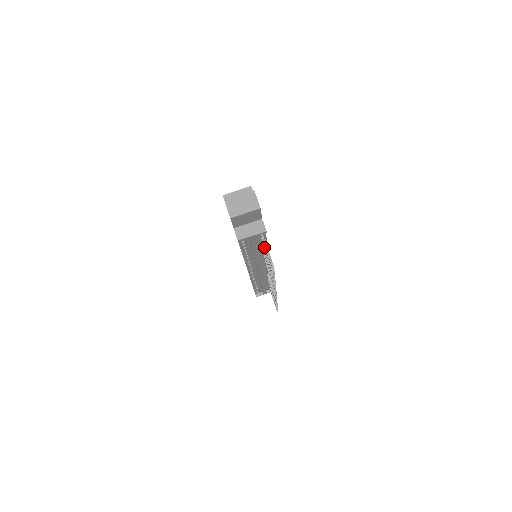
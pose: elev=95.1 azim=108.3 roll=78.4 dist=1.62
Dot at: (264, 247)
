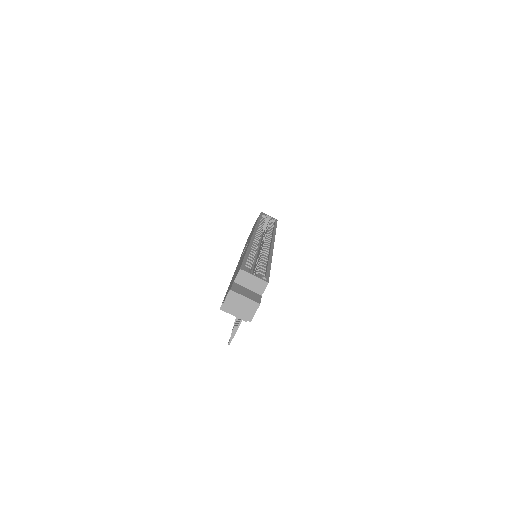
Dot at: occluded
